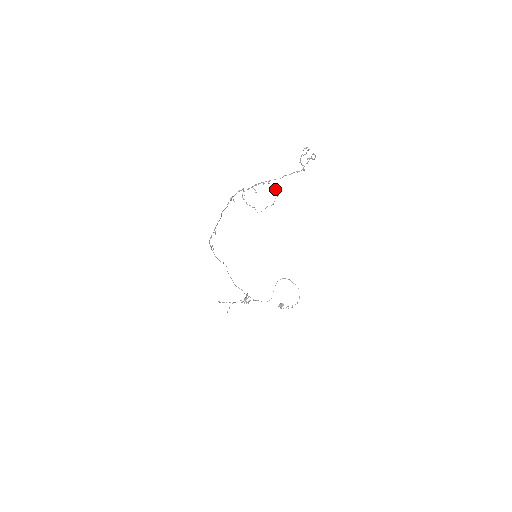
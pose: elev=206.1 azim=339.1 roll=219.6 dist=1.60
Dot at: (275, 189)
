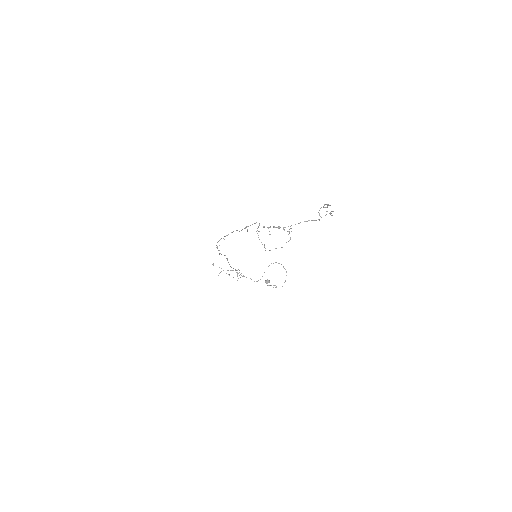
Dot at: (288, 234)
